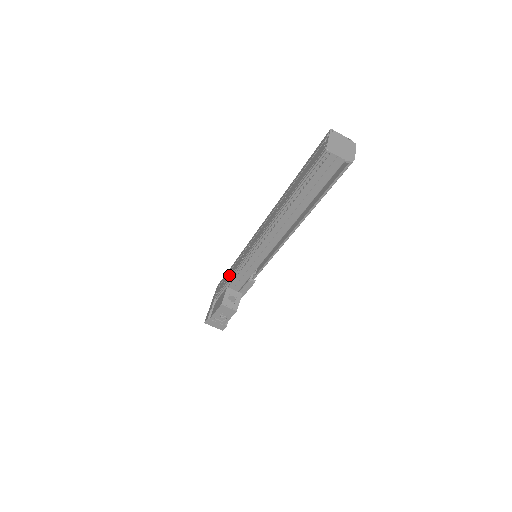
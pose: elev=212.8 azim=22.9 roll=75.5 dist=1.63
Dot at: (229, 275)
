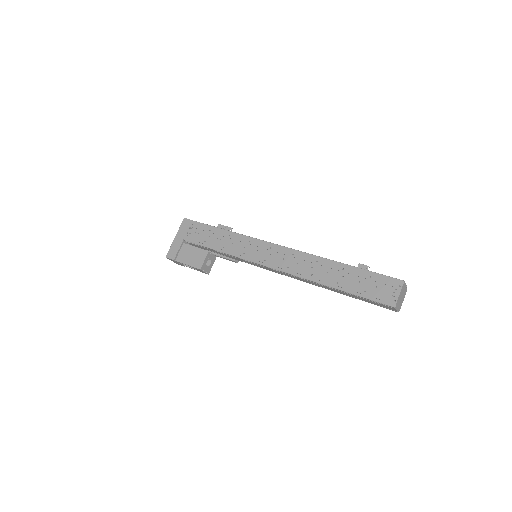
Dot at: (216, 243)
